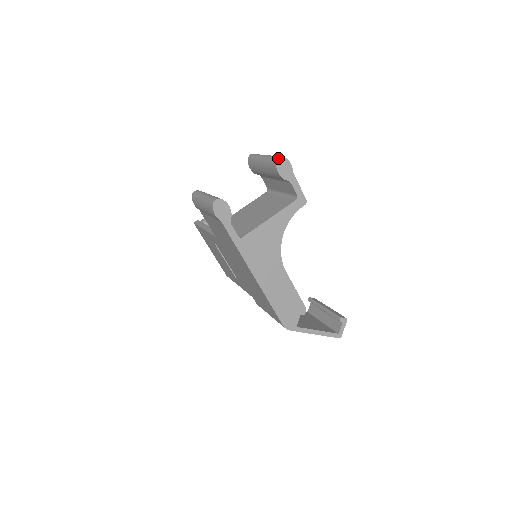
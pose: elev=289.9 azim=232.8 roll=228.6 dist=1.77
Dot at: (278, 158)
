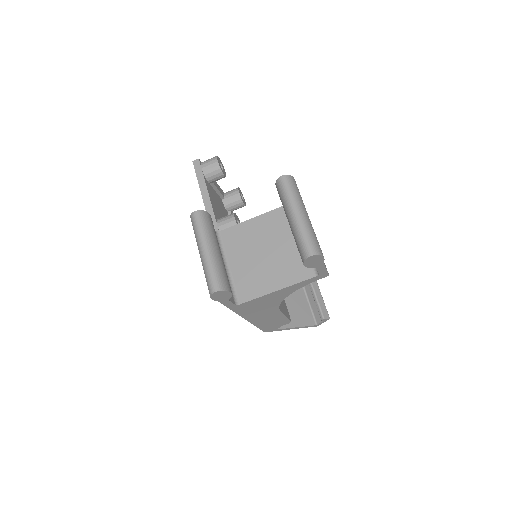
Dot at: (309, 256)
